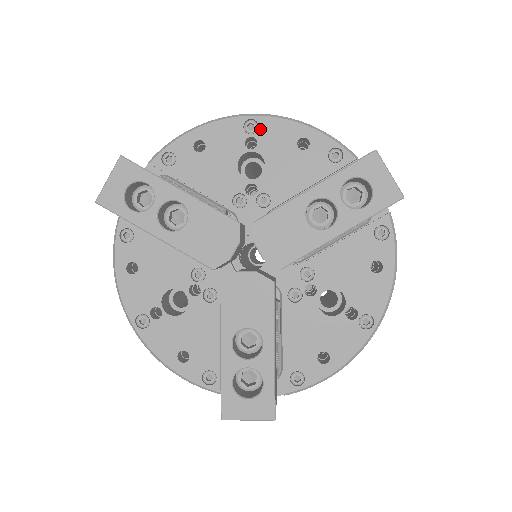
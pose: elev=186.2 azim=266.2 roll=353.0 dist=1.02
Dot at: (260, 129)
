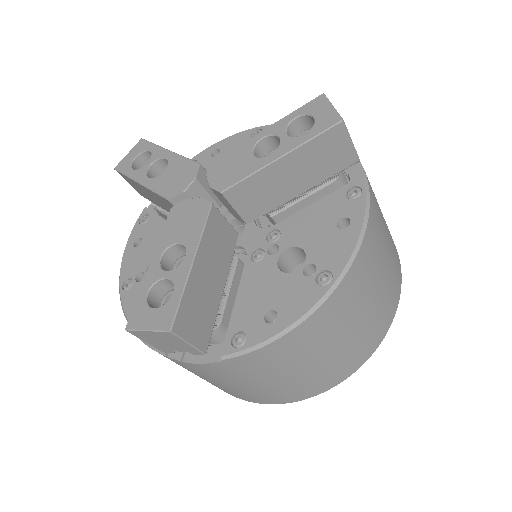
Dot at: occluded
